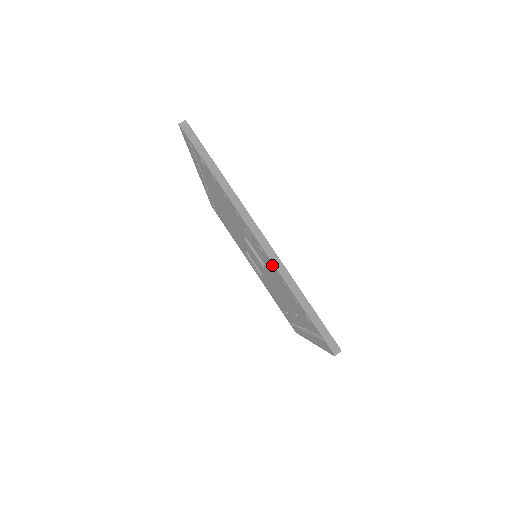
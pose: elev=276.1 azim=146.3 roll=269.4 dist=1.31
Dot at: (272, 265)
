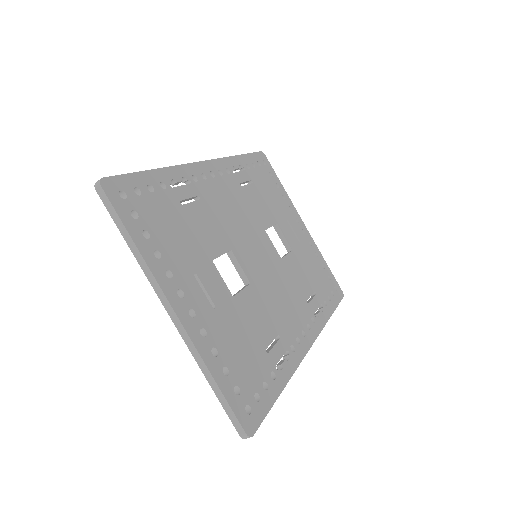
Dot at: occluded
